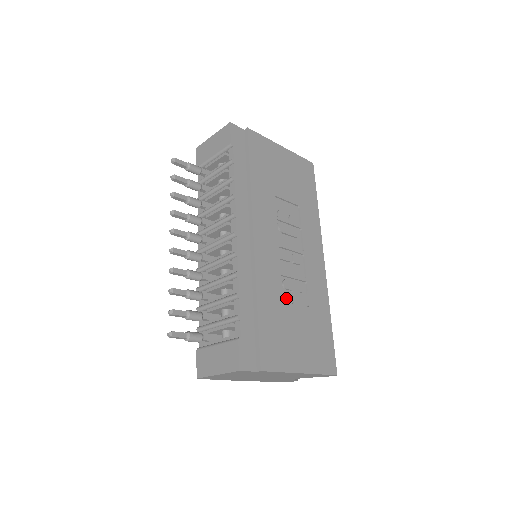
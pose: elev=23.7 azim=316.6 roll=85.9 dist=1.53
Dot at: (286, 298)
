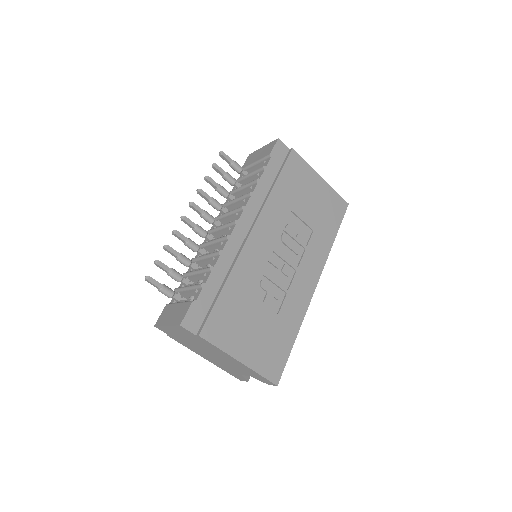
Dot at: (258, 295)
